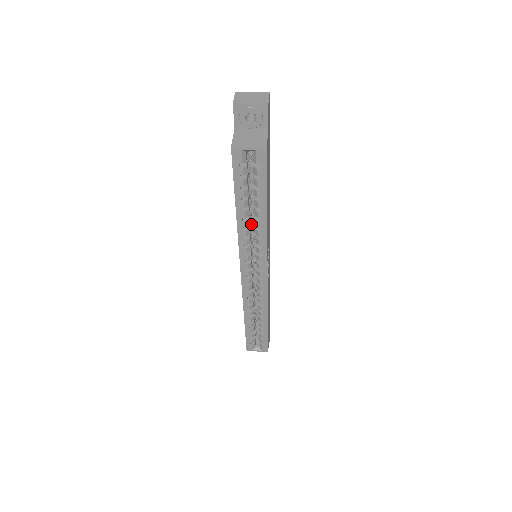
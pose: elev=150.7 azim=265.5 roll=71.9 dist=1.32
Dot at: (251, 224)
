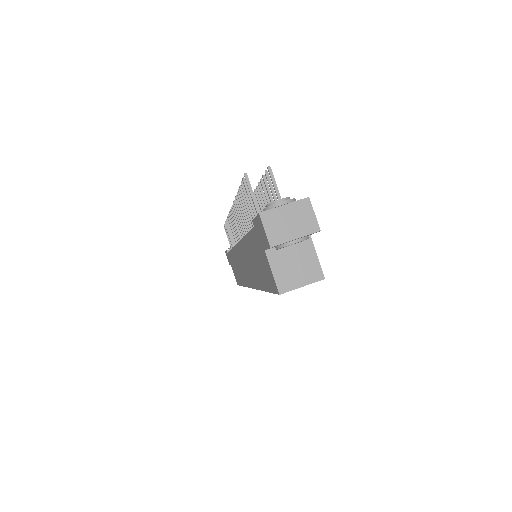
Dot at: occluded
